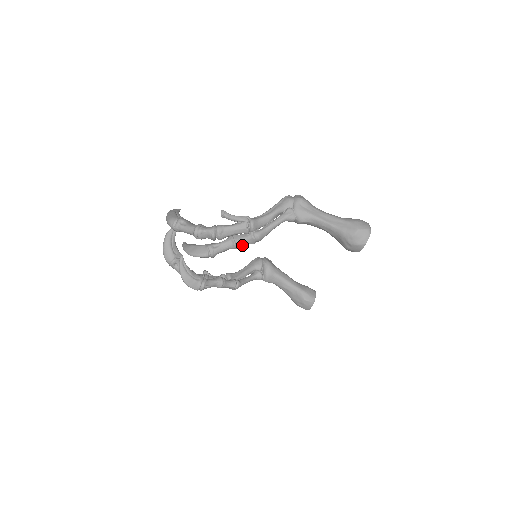
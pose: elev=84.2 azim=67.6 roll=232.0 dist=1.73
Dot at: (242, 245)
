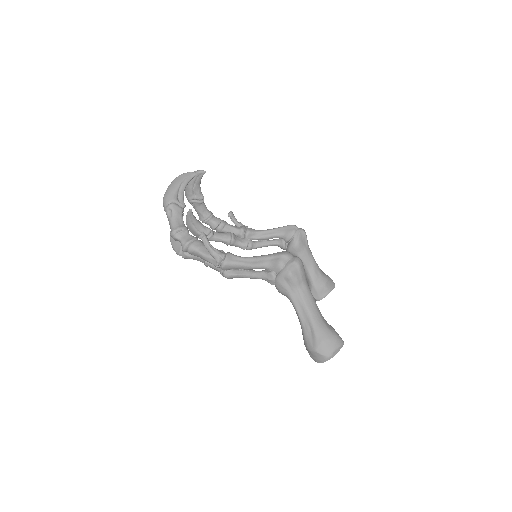
Dot at: (214, 268)
